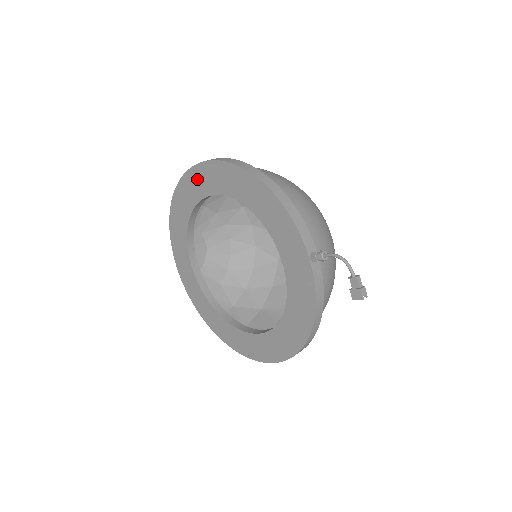
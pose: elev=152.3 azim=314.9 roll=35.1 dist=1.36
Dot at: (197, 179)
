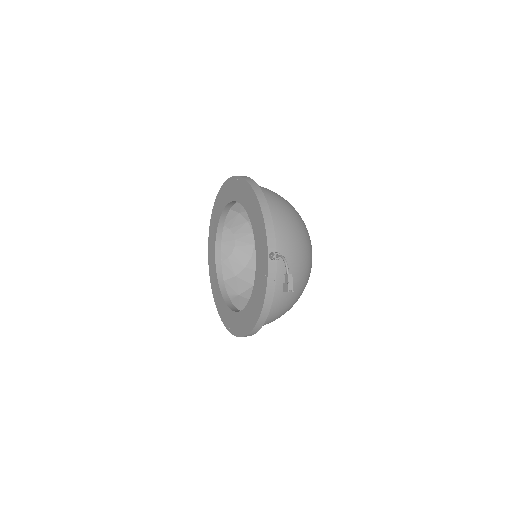
Dot at: (229, 188)
